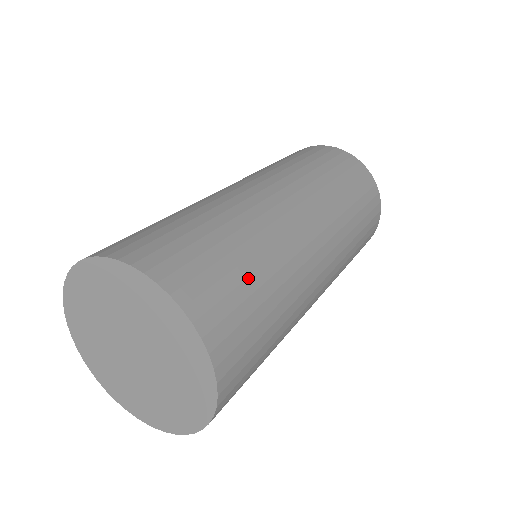
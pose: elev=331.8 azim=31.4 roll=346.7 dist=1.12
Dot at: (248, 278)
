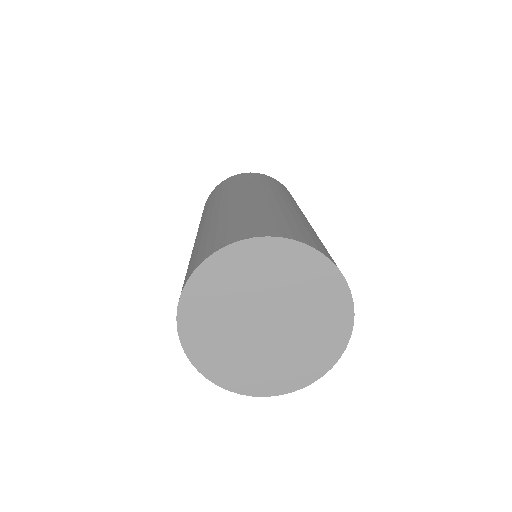
Dot at: occluded
